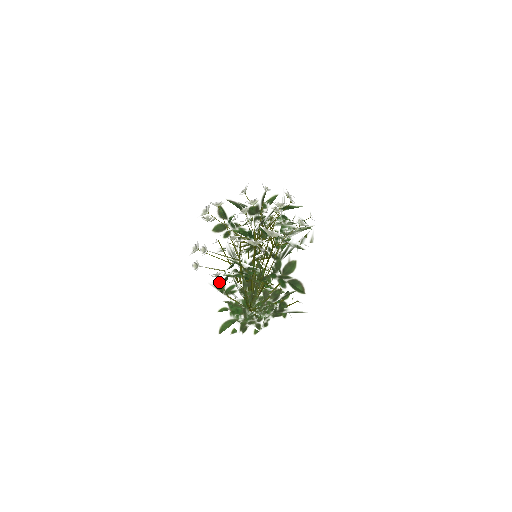
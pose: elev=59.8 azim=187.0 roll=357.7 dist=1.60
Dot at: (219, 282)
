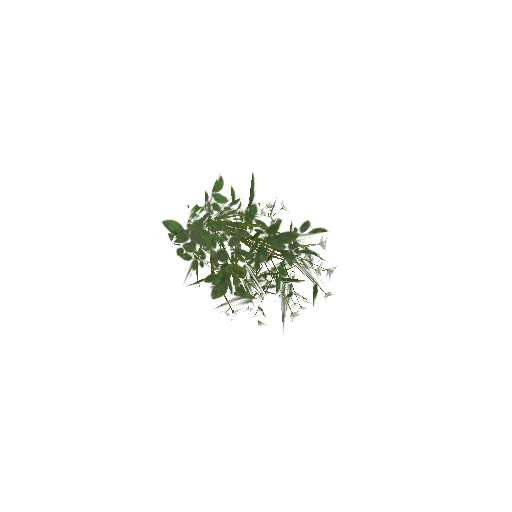
Dot at: (224, 177)
